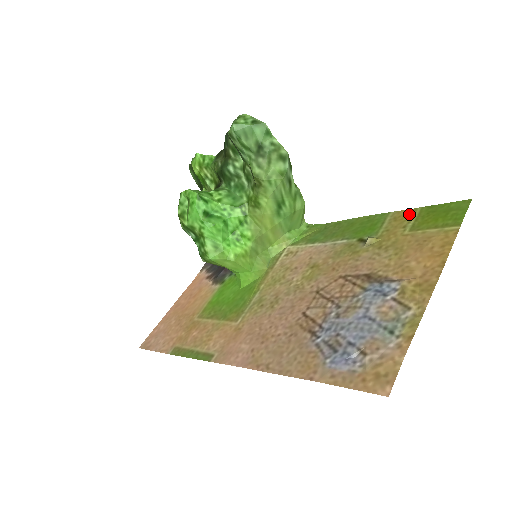
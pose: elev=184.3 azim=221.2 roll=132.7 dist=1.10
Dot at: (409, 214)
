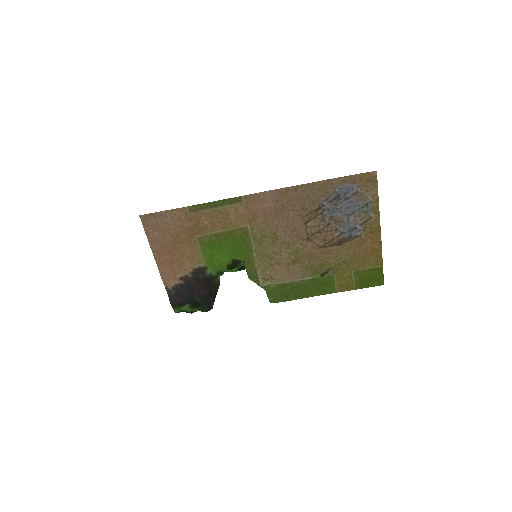
Dot at: (349, 286)
